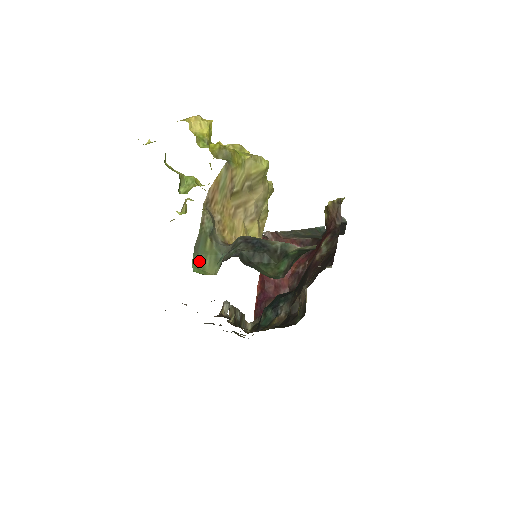
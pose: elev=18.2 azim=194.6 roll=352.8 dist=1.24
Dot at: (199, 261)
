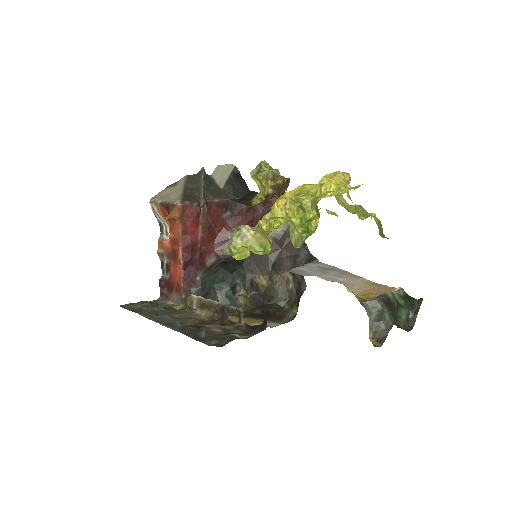
Dot at: occluded
